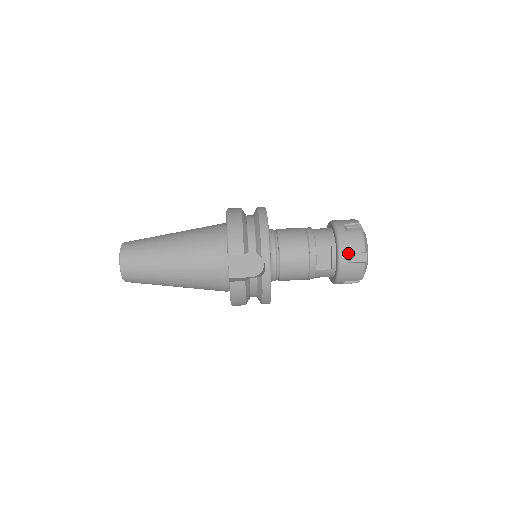
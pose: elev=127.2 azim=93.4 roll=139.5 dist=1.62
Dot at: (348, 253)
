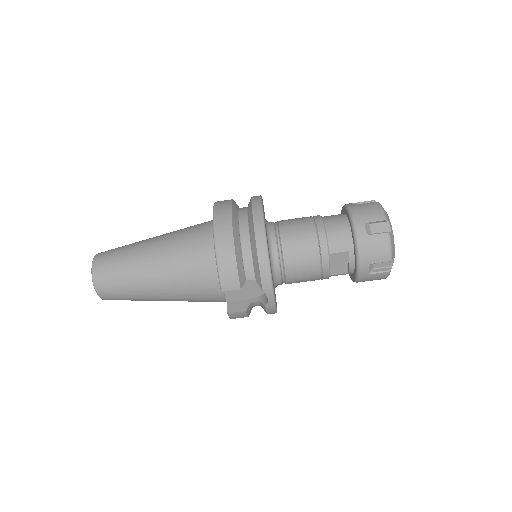
Dot at: (369, 264)
